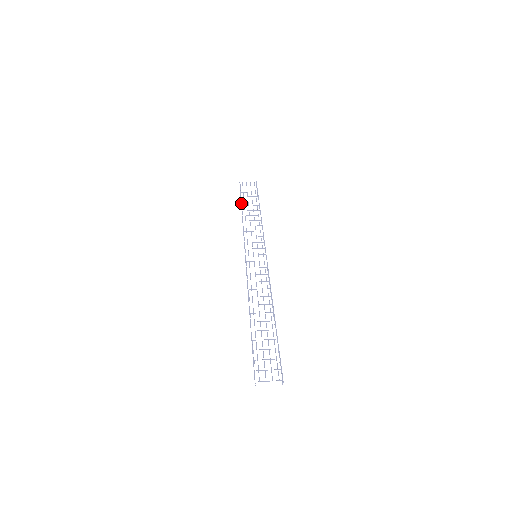
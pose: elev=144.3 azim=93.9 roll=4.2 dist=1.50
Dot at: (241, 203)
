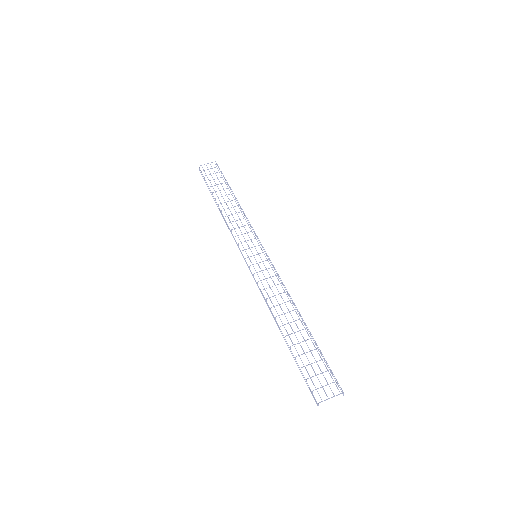
Dot at: (212, 194)
